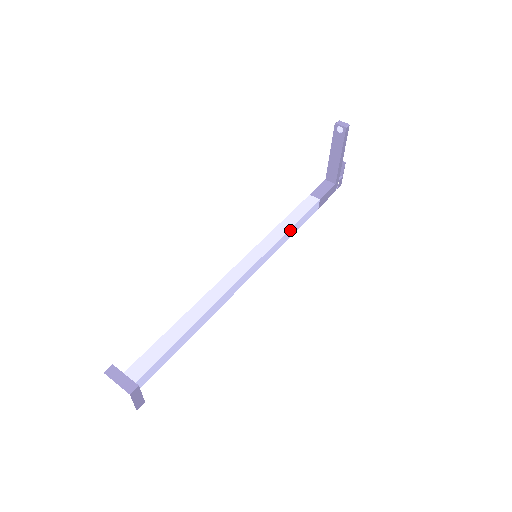
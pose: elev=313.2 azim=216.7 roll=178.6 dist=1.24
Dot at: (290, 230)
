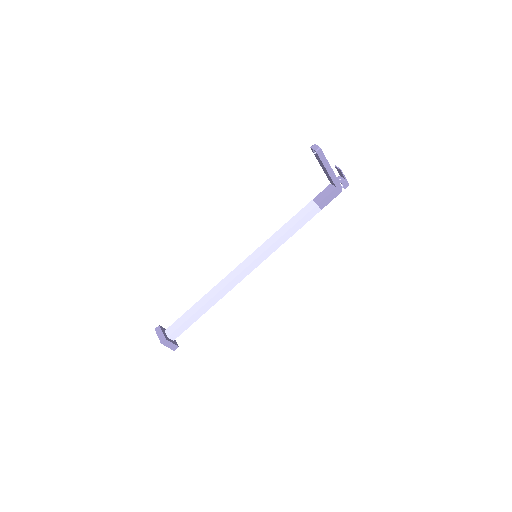
Dot at: (286, 234)
